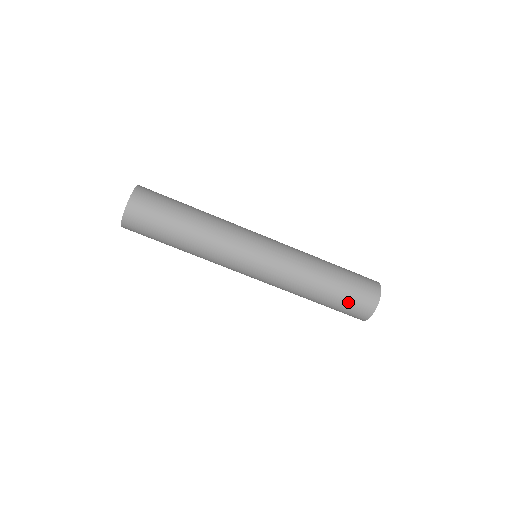
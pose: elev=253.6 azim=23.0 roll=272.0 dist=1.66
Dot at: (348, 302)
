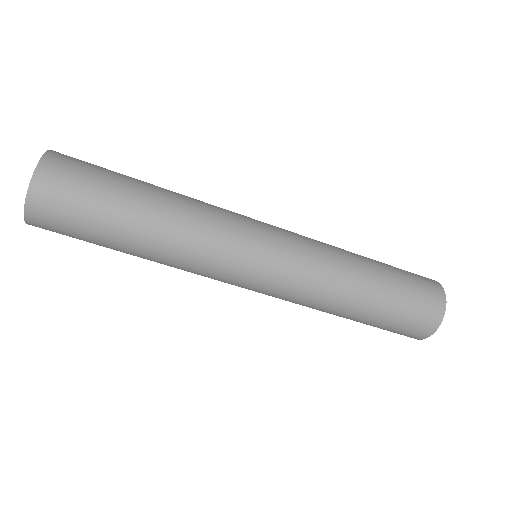
Dot at: (404, 311)
